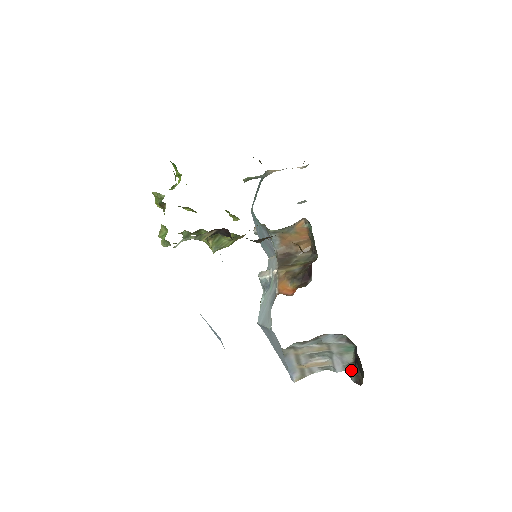
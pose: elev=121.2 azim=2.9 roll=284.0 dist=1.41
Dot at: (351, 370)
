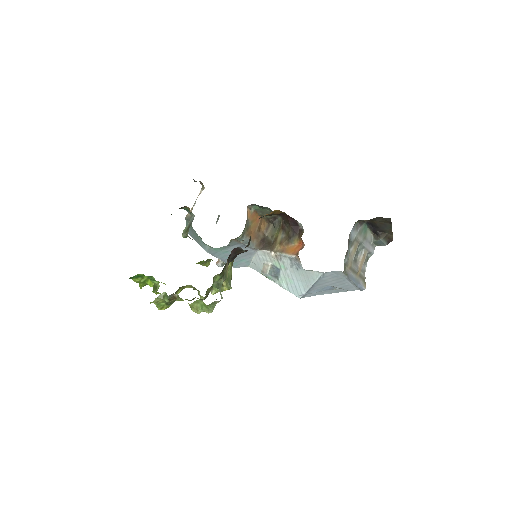
Dot at: (379, 239)
